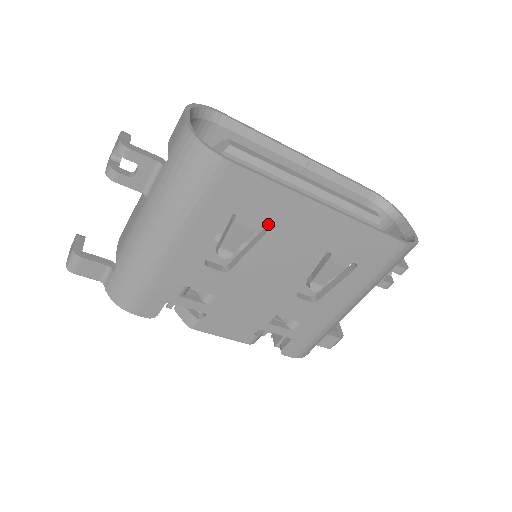
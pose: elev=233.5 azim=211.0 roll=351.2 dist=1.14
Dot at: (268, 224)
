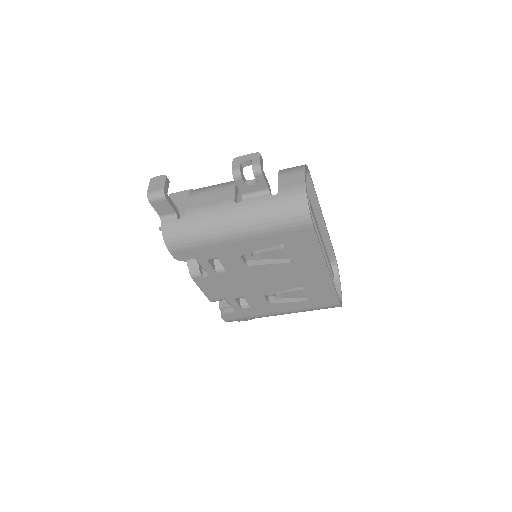
Dot at: (295, 260)
